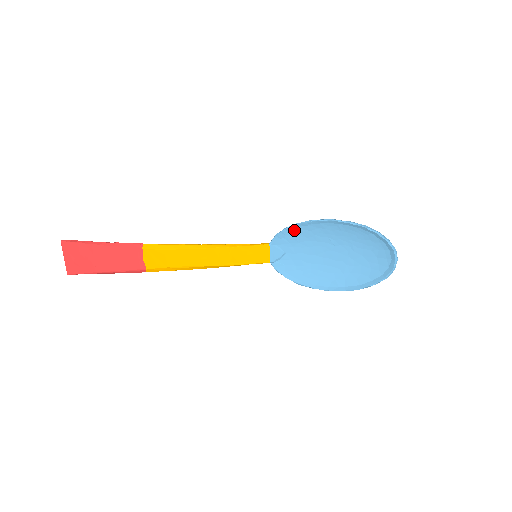
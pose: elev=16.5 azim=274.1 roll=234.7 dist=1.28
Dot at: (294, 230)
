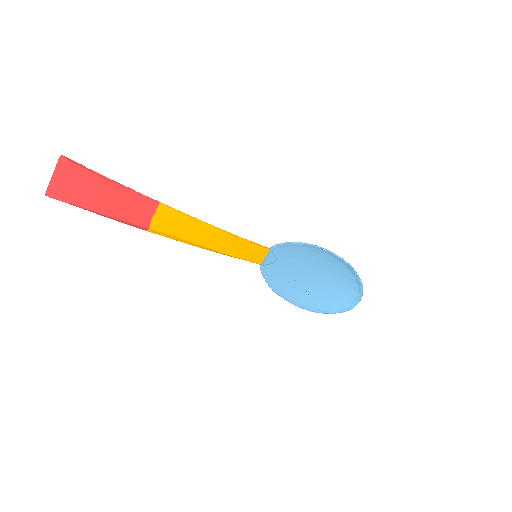
Dot at: (296, 246)
